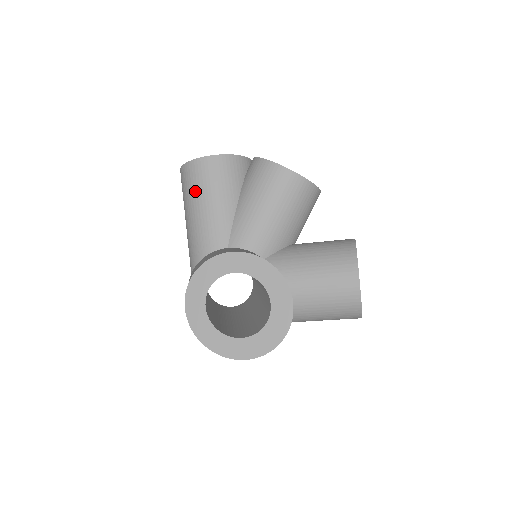
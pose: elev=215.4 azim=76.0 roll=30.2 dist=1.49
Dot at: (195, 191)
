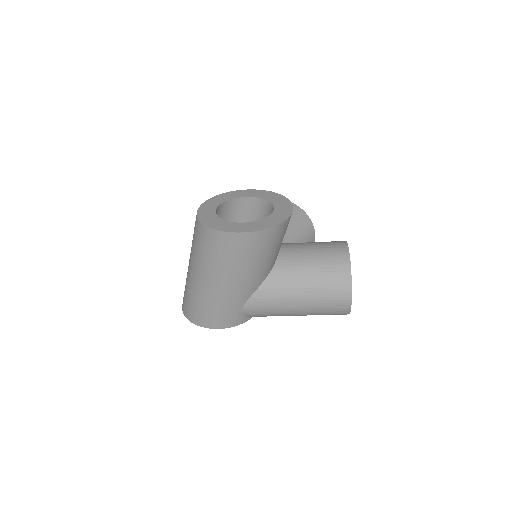
Dot at: occluded
